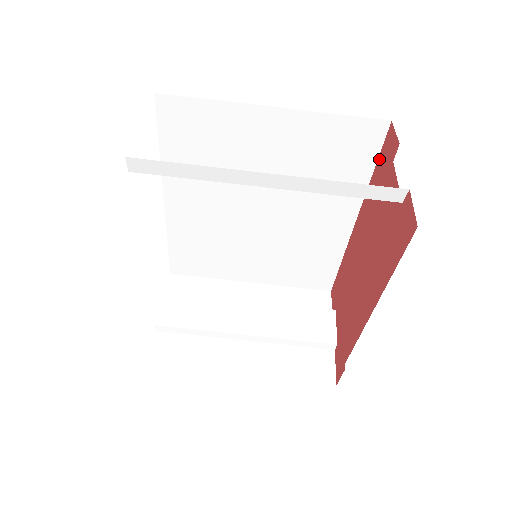
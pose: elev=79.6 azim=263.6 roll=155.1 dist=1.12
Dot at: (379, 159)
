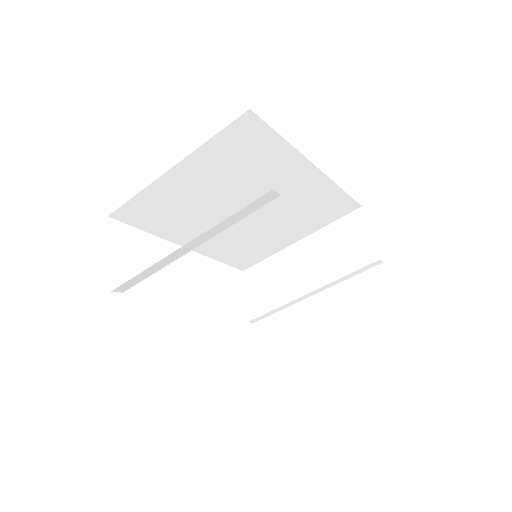
Dot at: (274, 133)
